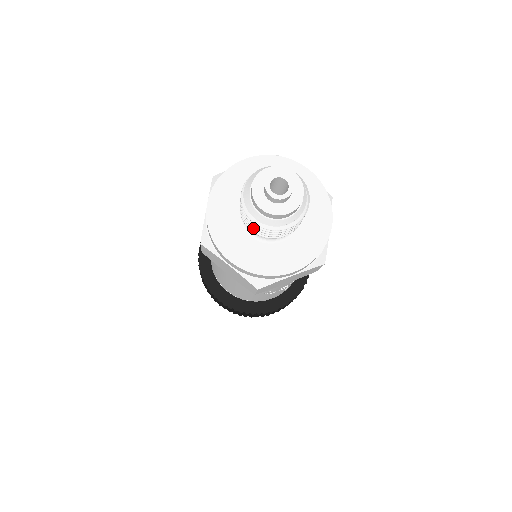
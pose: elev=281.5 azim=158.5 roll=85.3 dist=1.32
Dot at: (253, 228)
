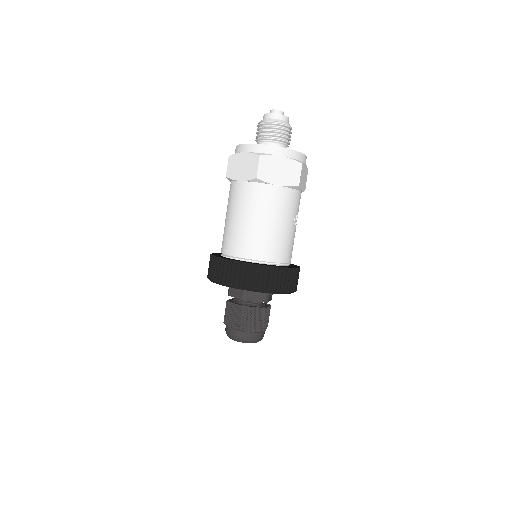
Dot at: (279, 135)
